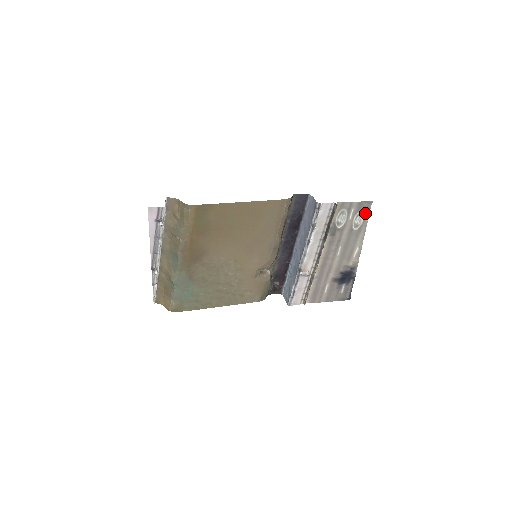
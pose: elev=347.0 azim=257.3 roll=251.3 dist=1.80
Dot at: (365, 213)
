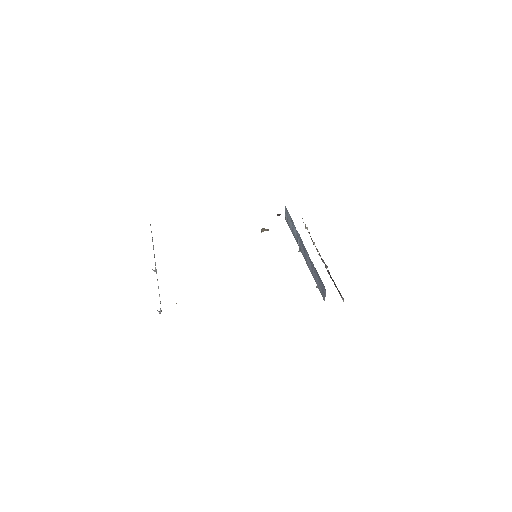
Dot at: occluded
